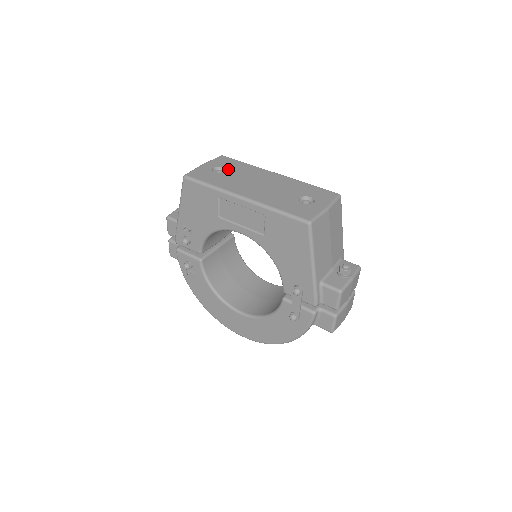
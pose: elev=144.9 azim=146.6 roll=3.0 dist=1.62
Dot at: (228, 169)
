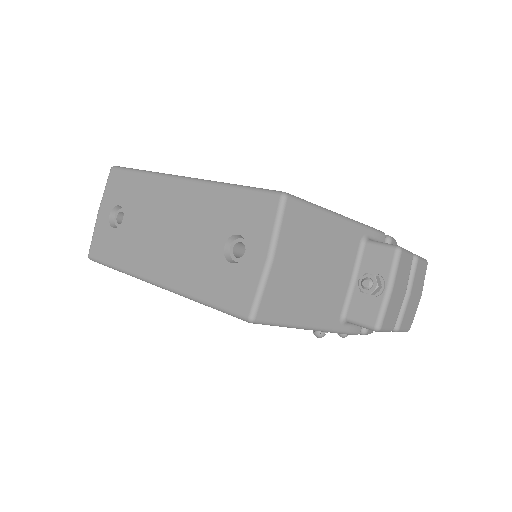
Dot at: (125, 208)
